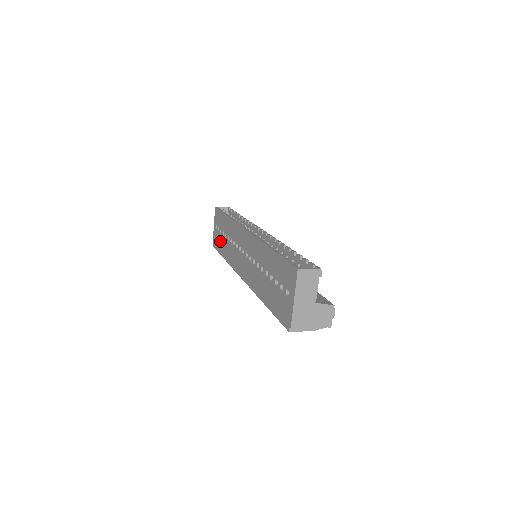
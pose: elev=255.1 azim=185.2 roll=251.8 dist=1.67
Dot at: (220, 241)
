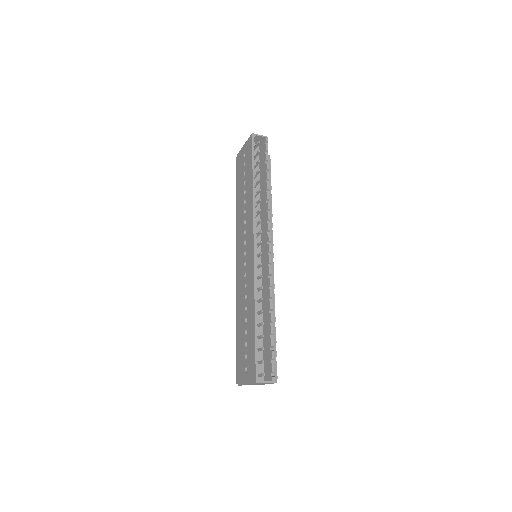
Dot at: (240, 179)
